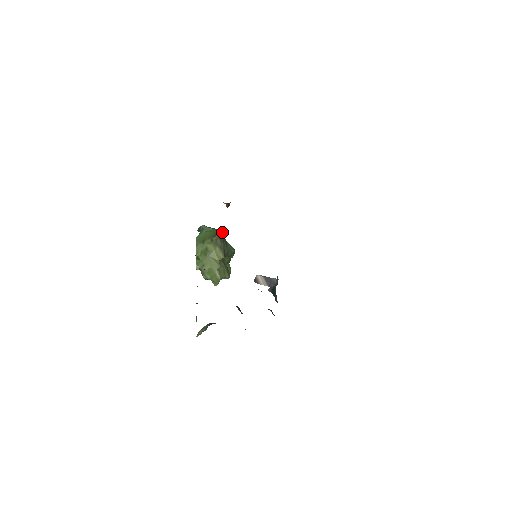
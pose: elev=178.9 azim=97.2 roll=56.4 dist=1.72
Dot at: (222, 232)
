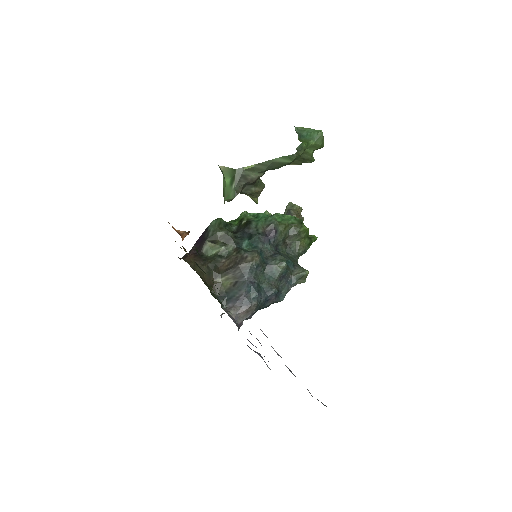
Dot at: (227, 201)
